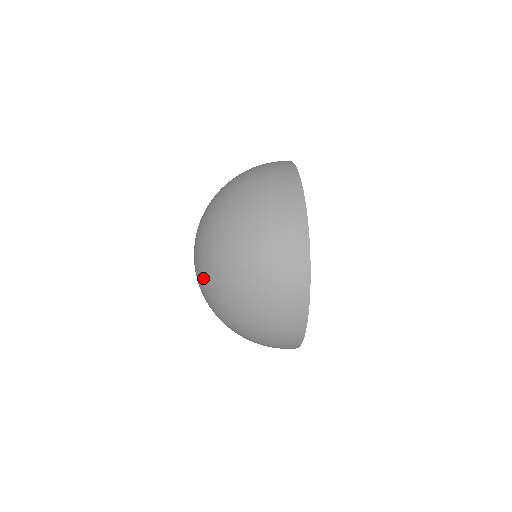
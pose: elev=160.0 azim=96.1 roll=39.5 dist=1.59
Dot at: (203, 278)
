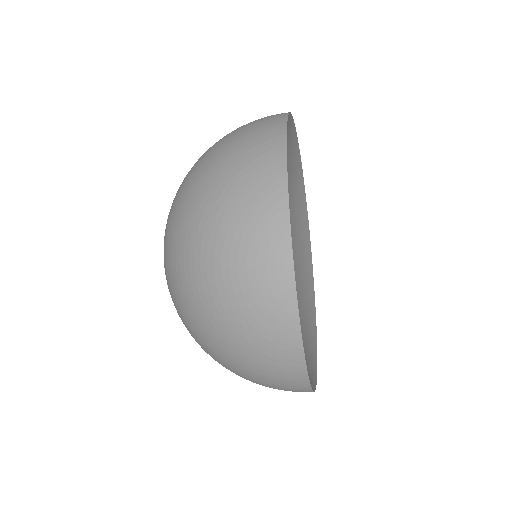
Dot at: occluded
